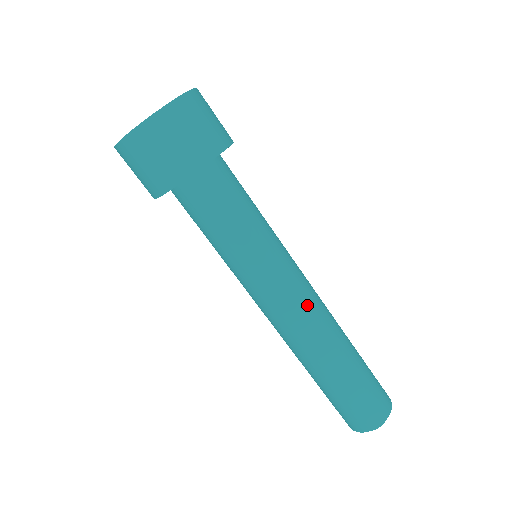
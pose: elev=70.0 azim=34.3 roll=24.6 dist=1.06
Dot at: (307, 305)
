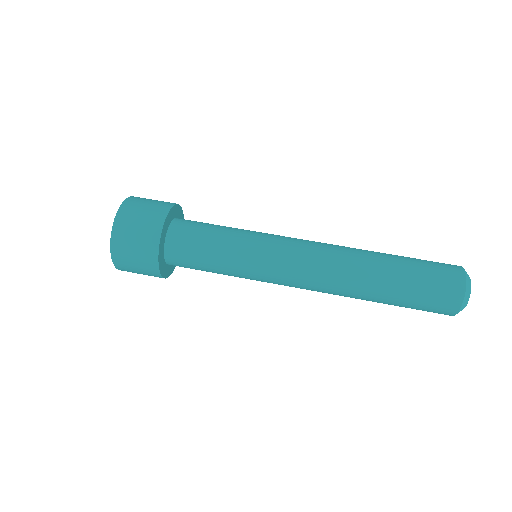
Dot at: (312, 254)
